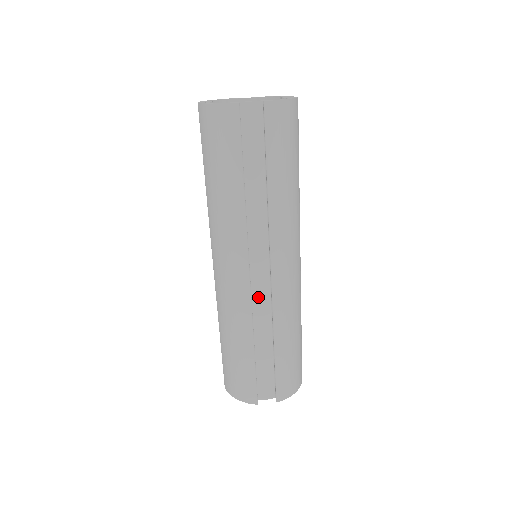
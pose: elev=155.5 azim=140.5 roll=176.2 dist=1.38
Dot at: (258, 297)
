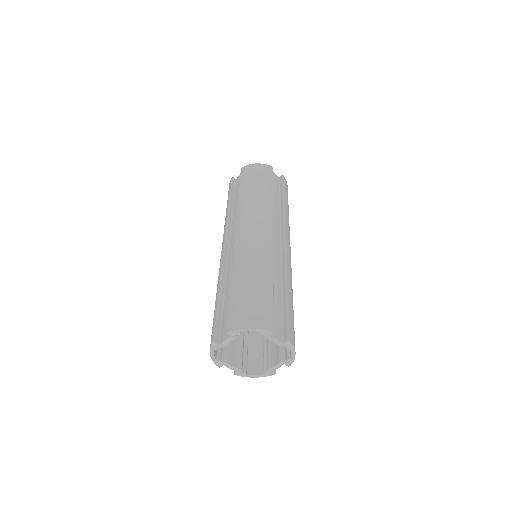
Dot at: (231, 258)
